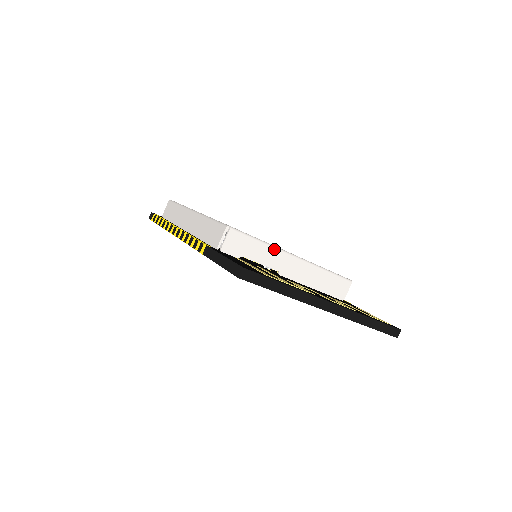
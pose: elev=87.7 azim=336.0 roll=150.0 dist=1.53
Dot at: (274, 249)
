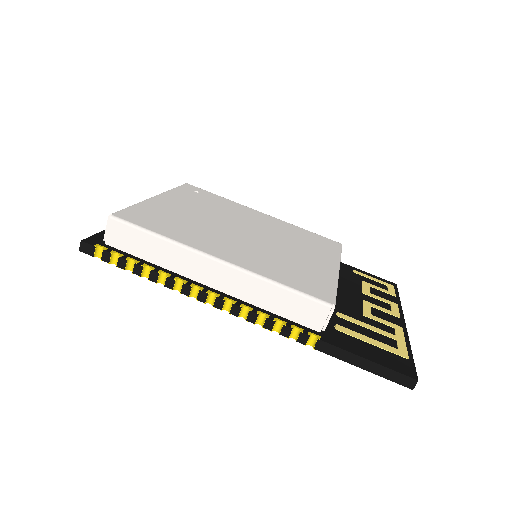
Dot at: occluded
